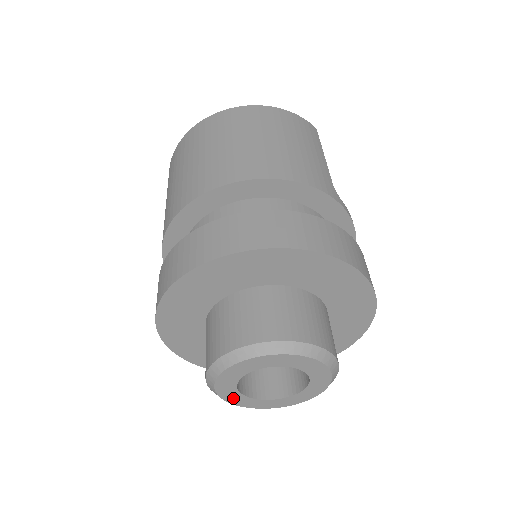
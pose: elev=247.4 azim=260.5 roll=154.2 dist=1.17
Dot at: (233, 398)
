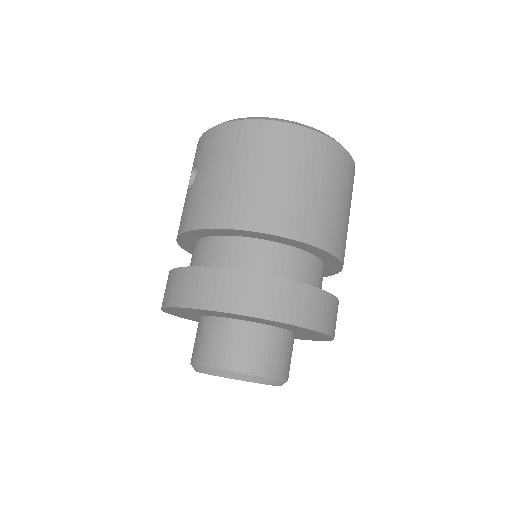
Dot at: occluded
